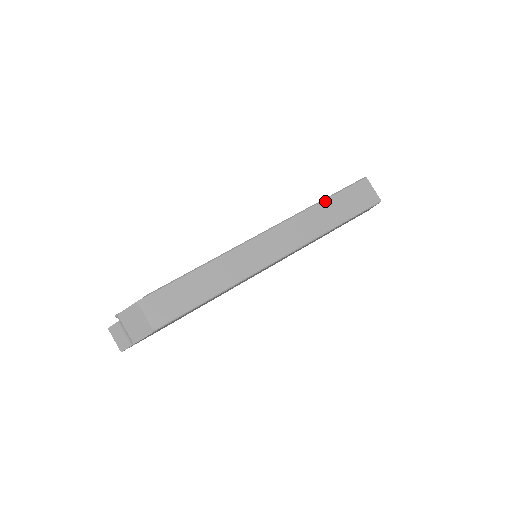
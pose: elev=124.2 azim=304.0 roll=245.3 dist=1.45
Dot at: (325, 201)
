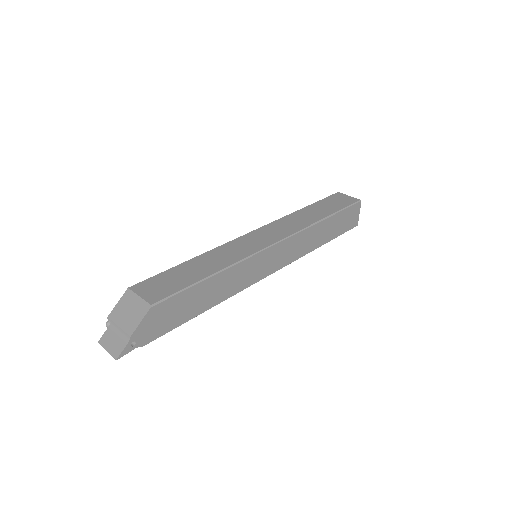
Dot at: (307, 207)
